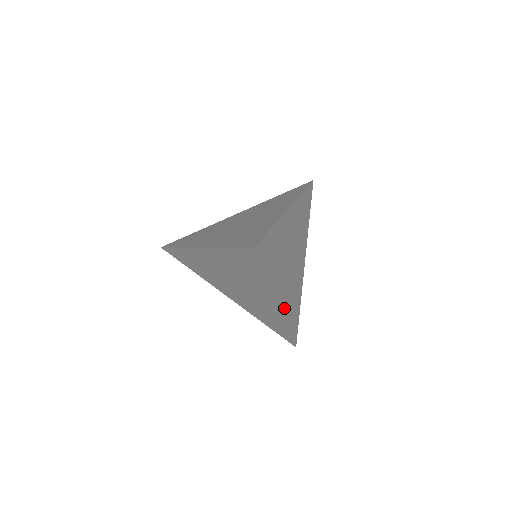
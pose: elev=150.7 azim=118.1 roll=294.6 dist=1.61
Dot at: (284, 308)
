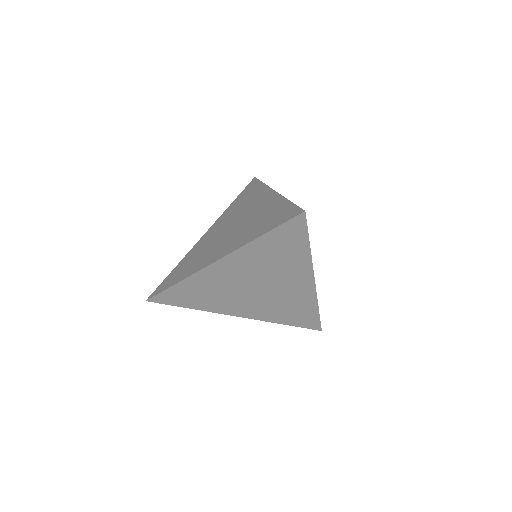
Dot at: occluded
